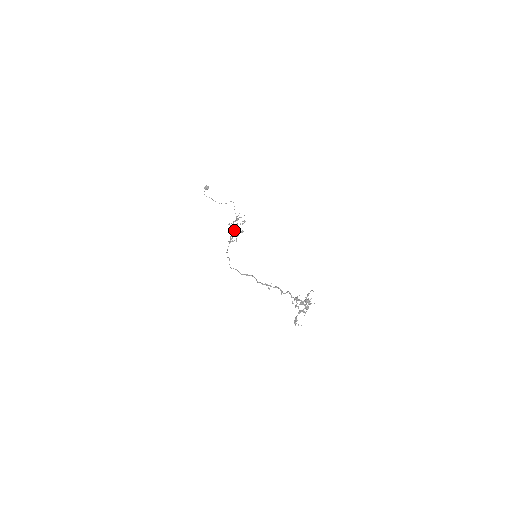
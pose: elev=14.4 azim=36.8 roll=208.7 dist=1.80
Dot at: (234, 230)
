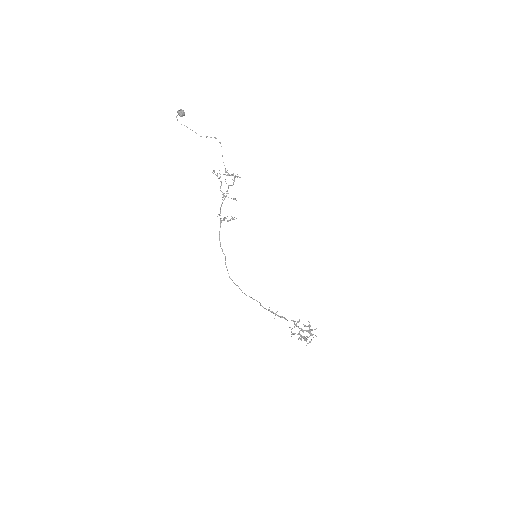
Dot at: occluded
